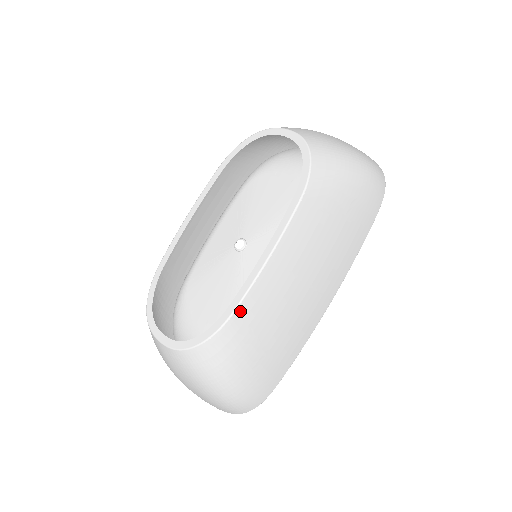
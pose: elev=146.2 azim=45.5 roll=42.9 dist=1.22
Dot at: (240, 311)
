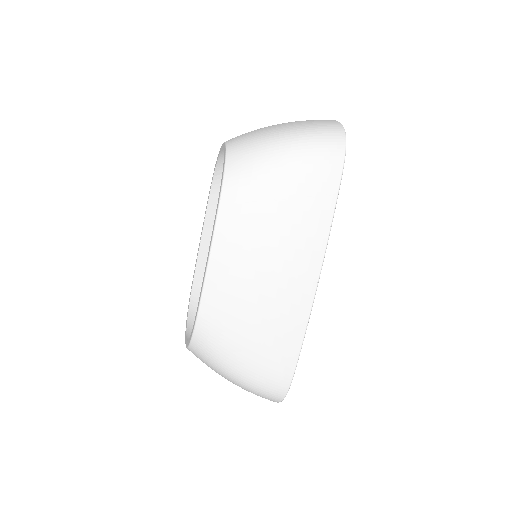
Dot at: (204, 308)
